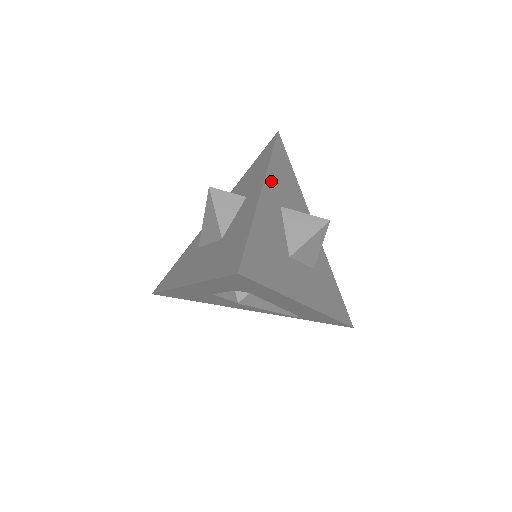
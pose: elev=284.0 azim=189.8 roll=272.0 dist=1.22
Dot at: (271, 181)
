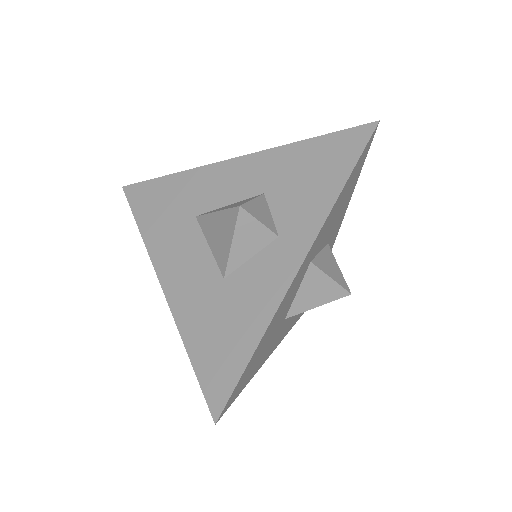
Dot at: (318, 238)
